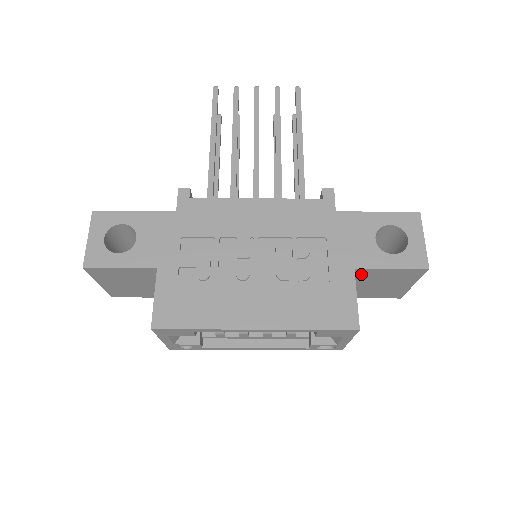
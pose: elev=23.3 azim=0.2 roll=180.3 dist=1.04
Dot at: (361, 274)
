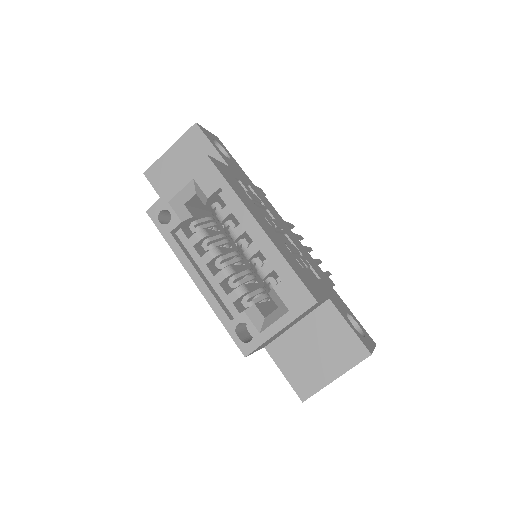
Dot at: (323, 314)
